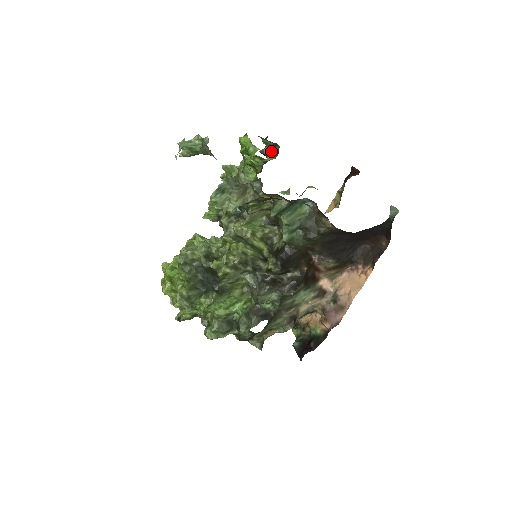
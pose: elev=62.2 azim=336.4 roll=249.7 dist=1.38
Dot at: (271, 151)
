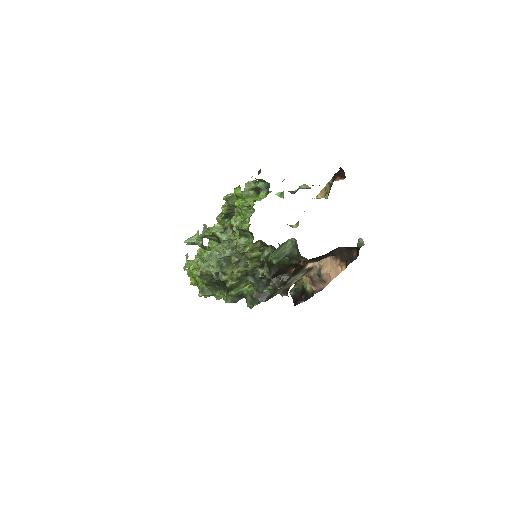
Dot at: (263, 186)
